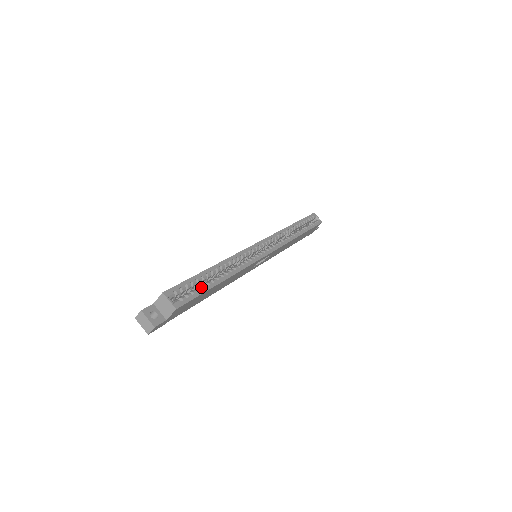
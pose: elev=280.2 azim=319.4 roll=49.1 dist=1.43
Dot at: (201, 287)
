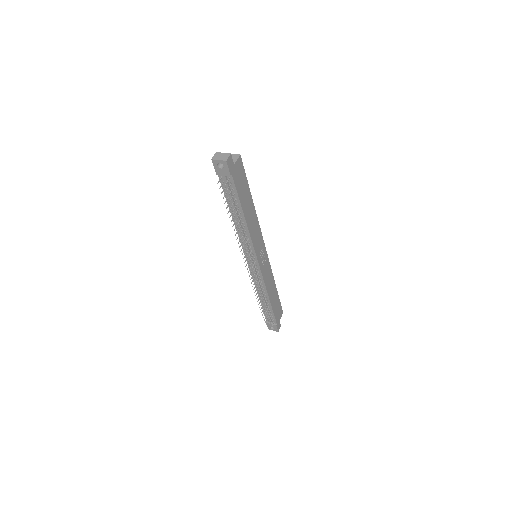
Dot at: occluded
